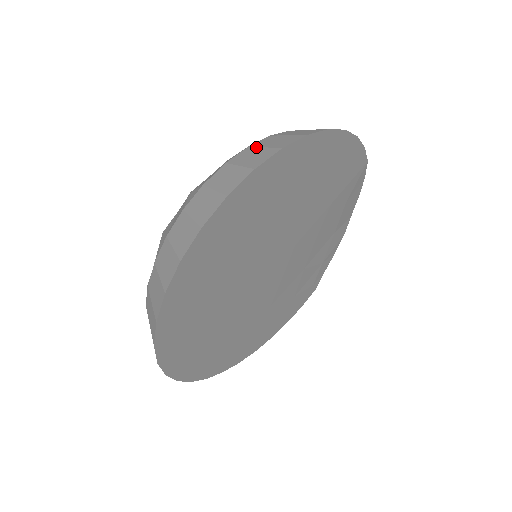
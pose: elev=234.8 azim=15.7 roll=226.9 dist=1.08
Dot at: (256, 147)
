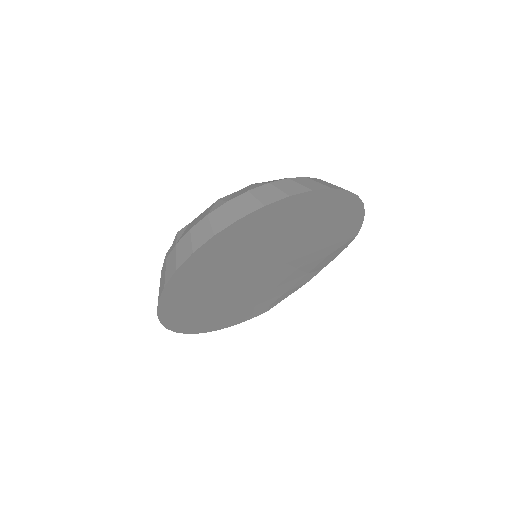
Dot at: (312, 179)
